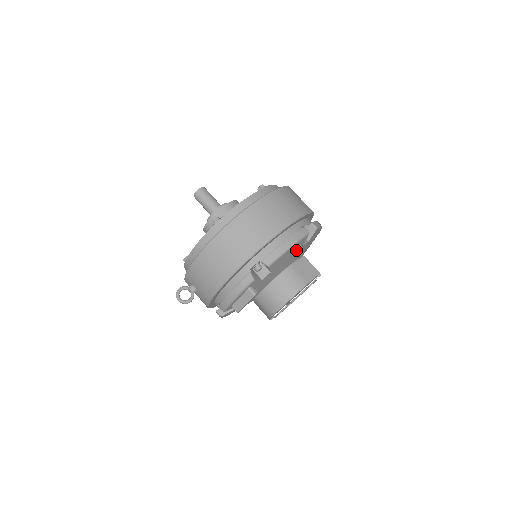
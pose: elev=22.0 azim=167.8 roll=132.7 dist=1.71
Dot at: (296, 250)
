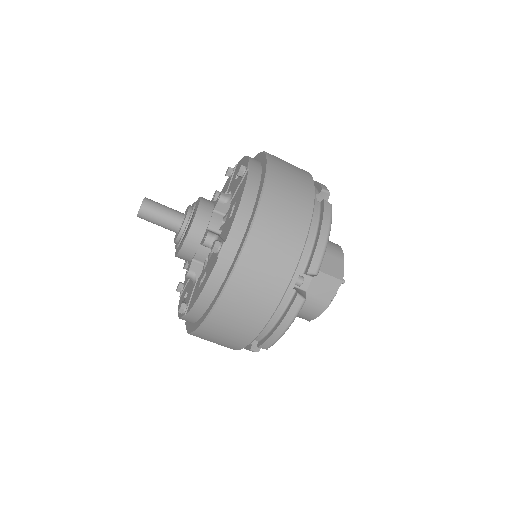
Dot at: occluded
